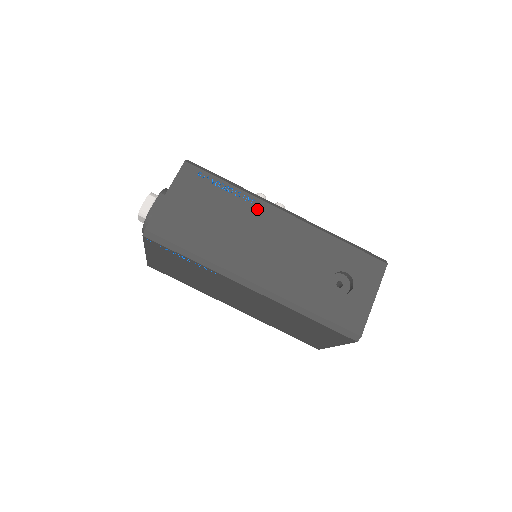
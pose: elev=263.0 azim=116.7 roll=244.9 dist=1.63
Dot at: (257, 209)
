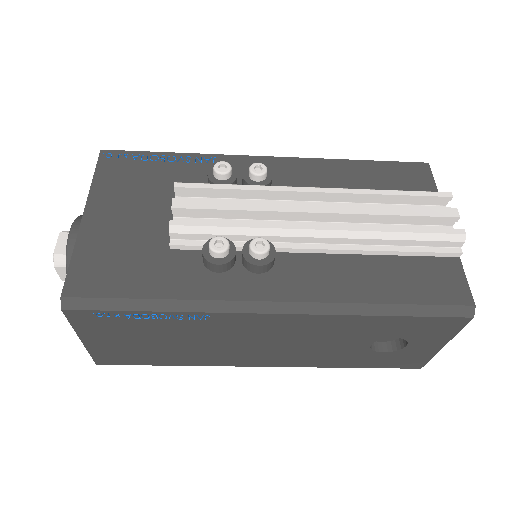
Dot at: (220, 322)
